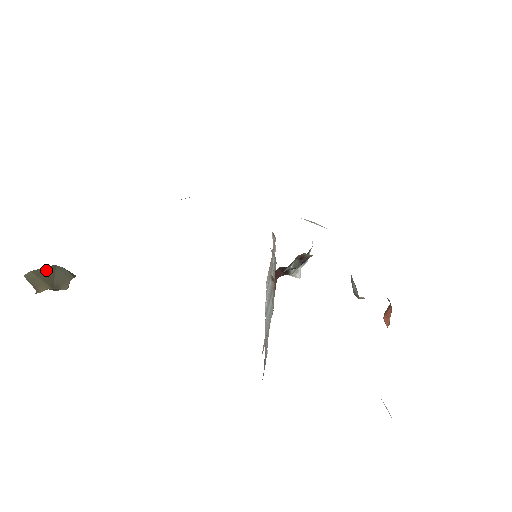
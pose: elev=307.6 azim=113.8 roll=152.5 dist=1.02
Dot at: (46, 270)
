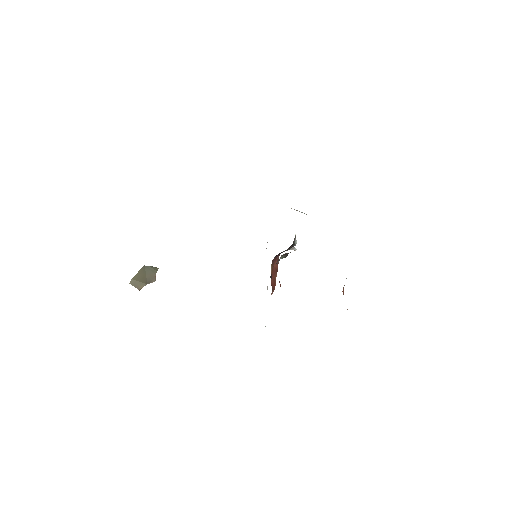
Dot at: (140, 273)
